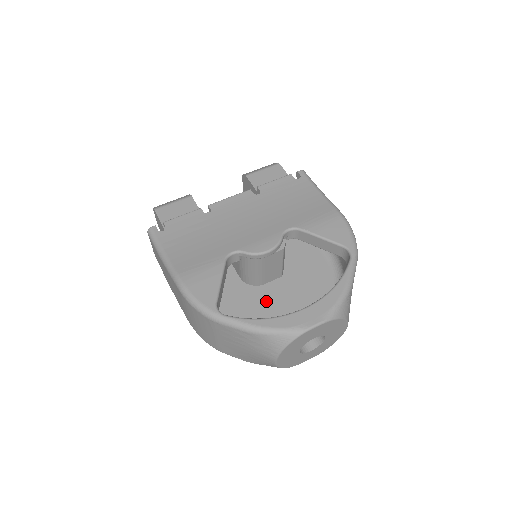
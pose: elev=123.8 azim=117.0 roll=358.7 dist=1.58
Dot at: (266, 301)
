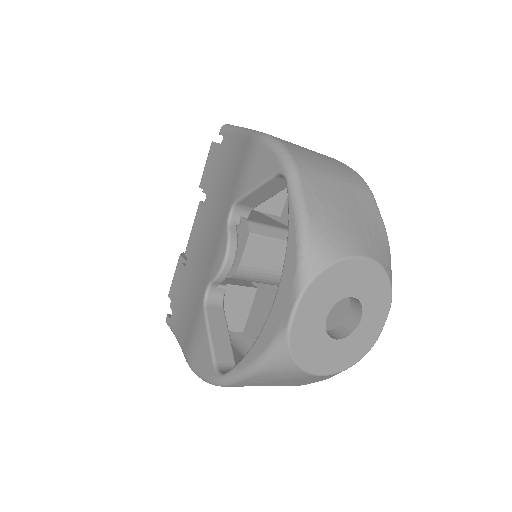
Dot at: occluded
